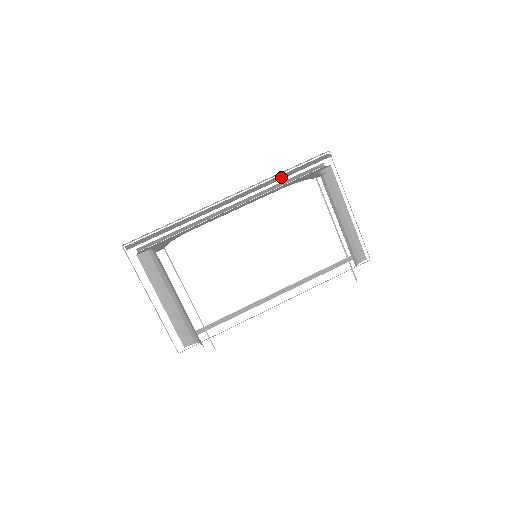
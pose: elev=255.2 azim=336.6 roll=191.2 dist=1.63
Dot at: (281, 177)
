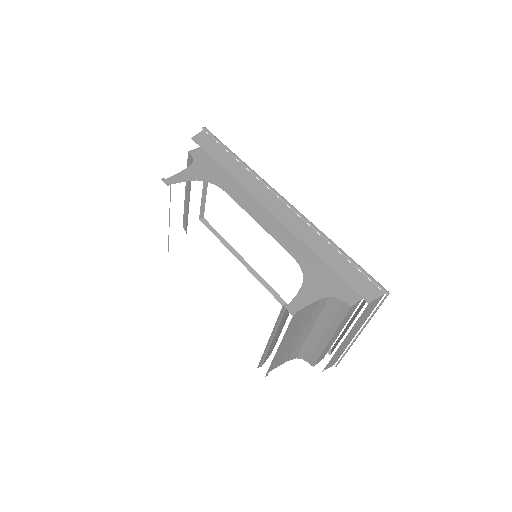
Dot at: (322, 251)
